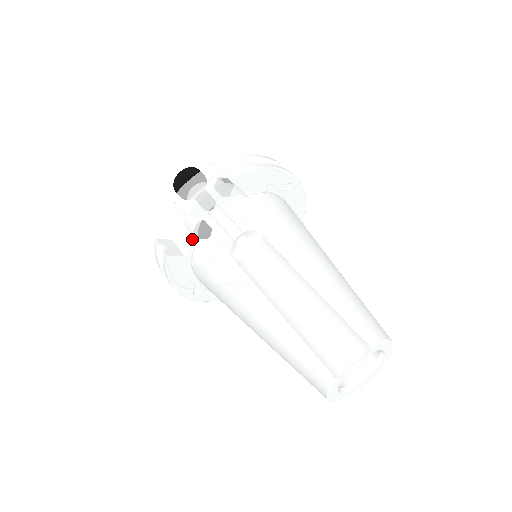
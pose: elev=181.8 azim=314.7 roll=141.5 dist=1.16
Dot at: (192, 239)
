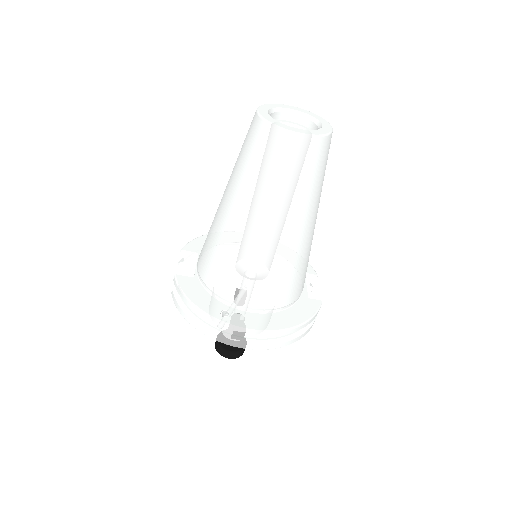
Dot at: (196, 268)
